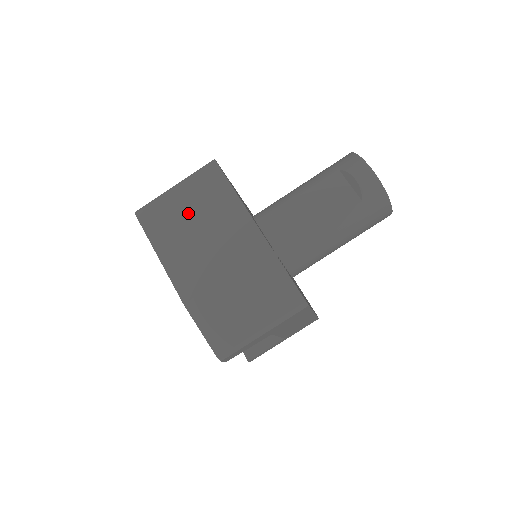
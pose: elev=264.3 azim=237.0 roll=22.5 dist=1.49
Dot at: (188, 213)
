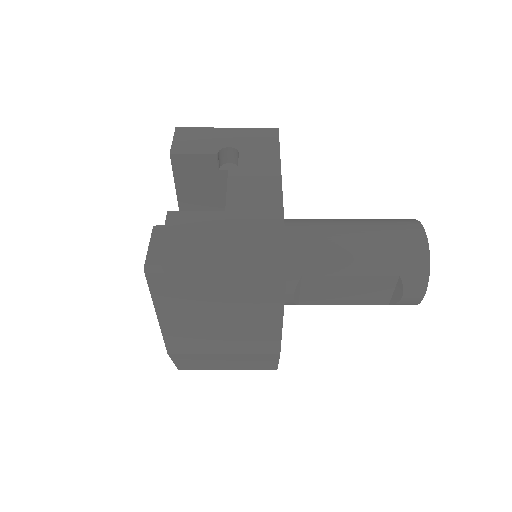
Dot at: (216, 301)
